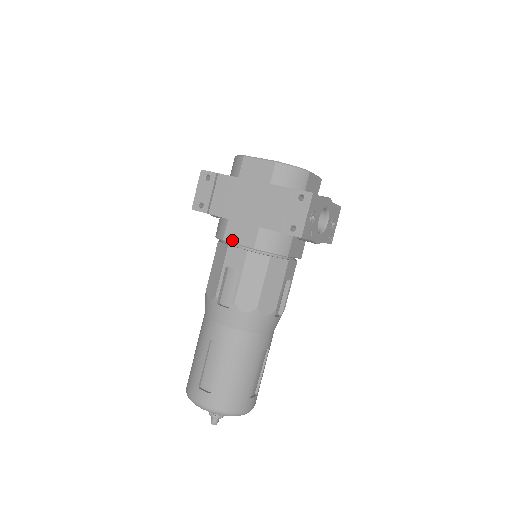
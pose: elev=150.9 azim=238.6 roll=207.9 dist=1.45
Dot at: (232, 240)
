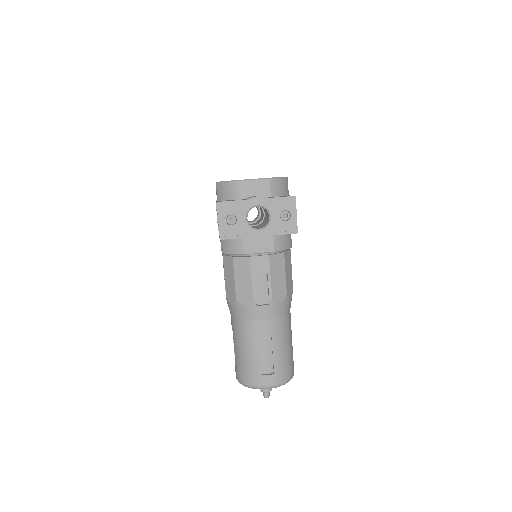
Dot at: occluded
